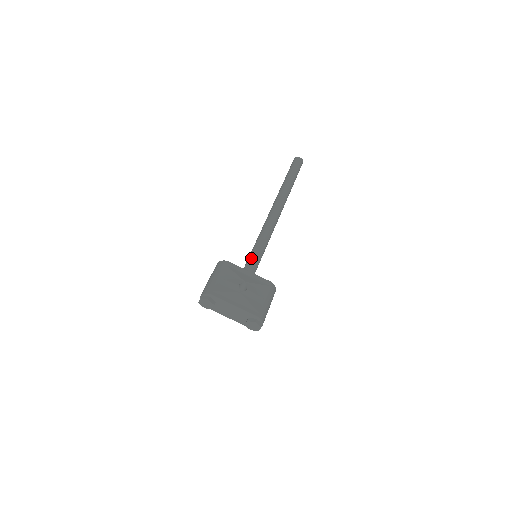
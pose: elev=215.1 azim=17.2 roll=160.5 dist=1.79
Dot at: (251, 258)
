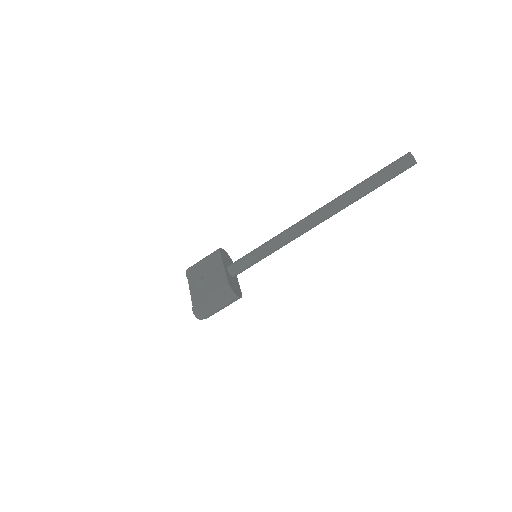
Dot at: occluded
